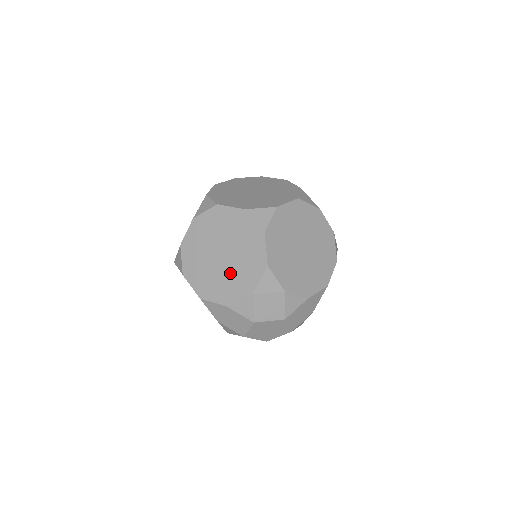
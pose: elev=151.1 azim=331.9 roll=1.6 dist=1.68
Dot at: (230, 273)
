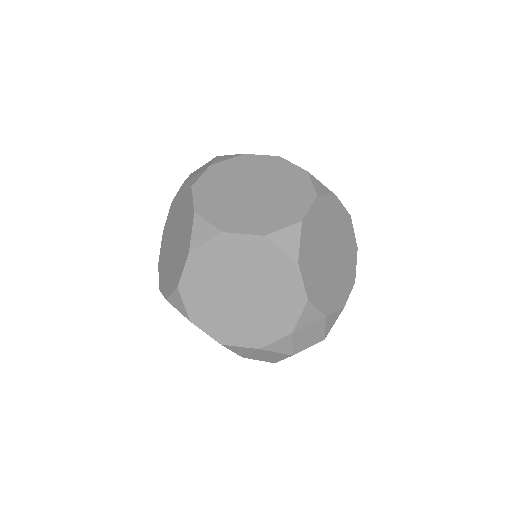
Dot at: (257, 313)
